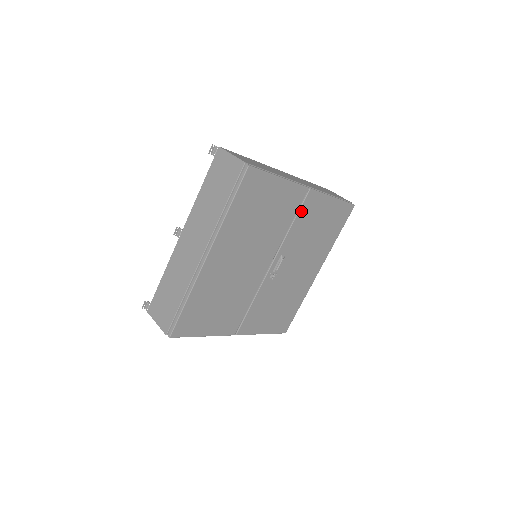
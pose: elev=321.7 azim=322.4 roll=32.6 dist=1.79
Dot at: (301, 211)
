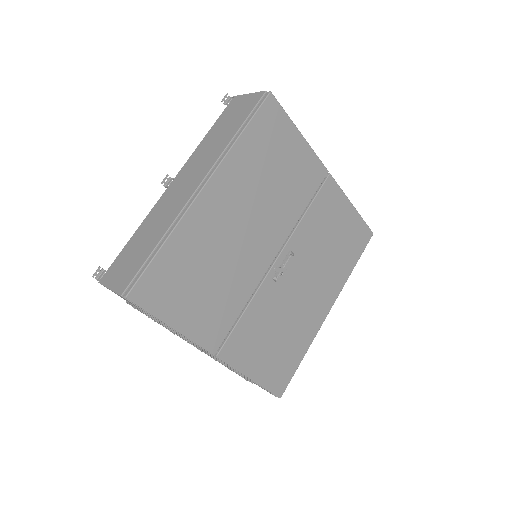
Dot at: (318, 198)
